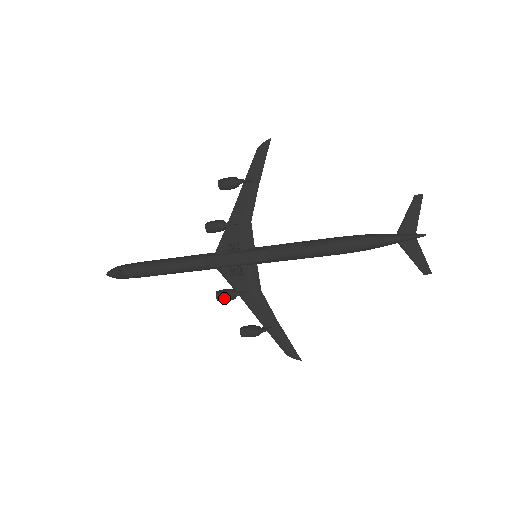
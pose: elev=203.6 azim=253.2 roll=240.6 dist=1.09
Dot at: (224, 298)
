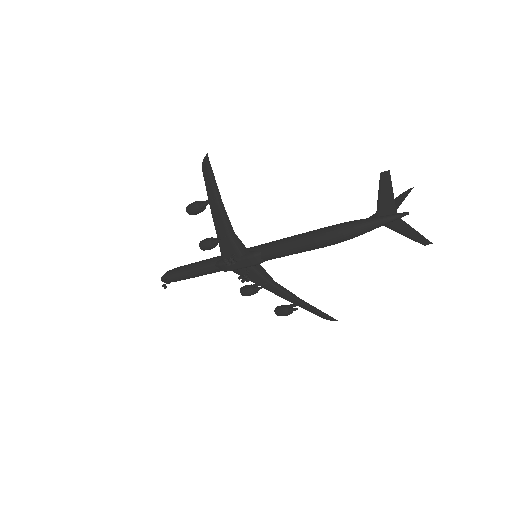
Dot at: (247, 295)
